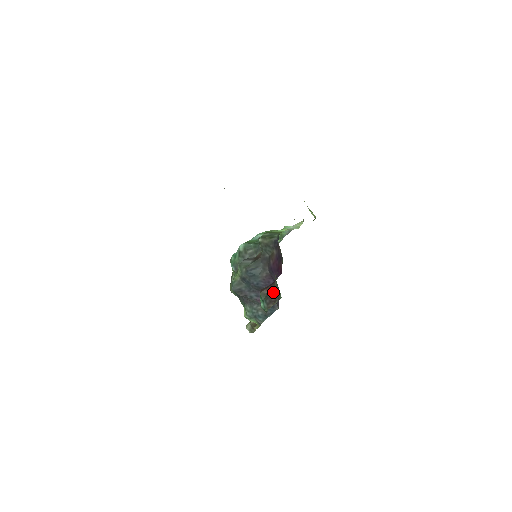
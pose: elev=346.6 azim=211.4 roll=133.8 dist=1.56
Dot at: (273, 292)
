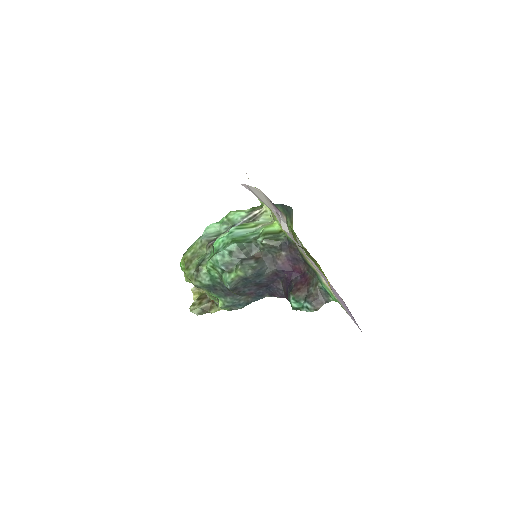
Dot at: (317, 295)
